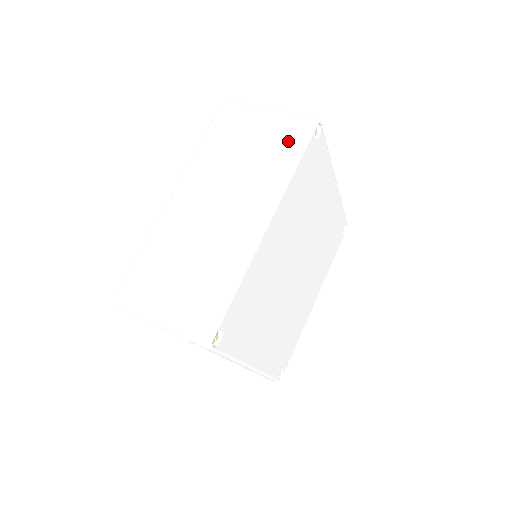
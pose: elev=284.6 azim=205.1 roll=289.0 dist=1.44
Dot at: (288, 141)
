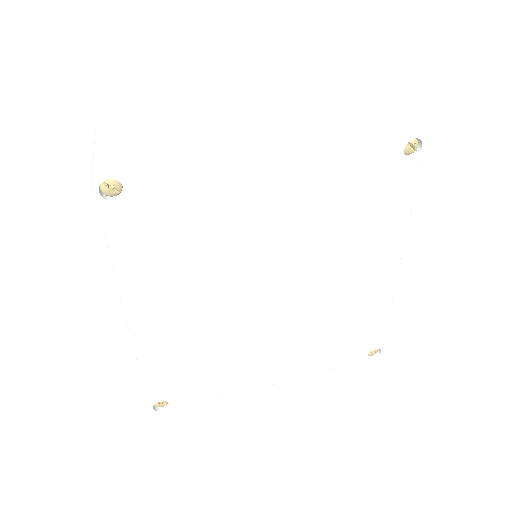
Dot at: (373, 128)
